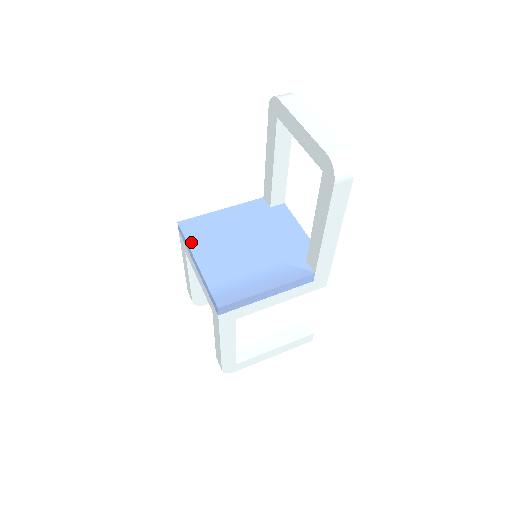
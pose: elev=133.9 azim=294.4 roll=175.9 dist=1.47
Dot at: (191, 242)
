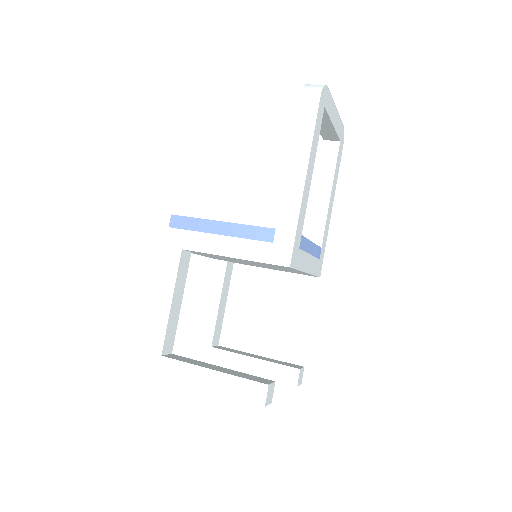
Dot at: occluded
